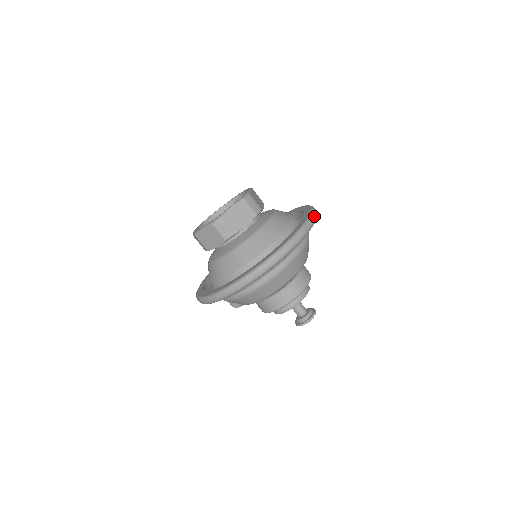
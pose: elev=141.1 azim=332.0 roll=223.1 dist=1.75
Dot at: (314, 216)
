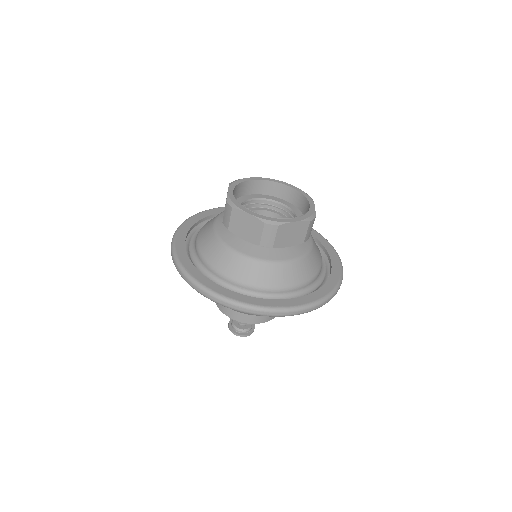
Dot at: occluded
